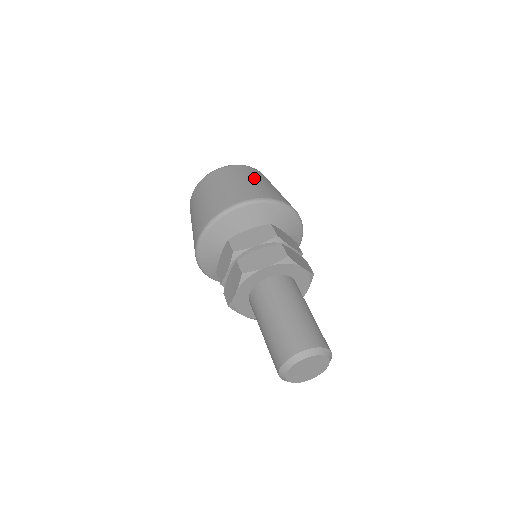
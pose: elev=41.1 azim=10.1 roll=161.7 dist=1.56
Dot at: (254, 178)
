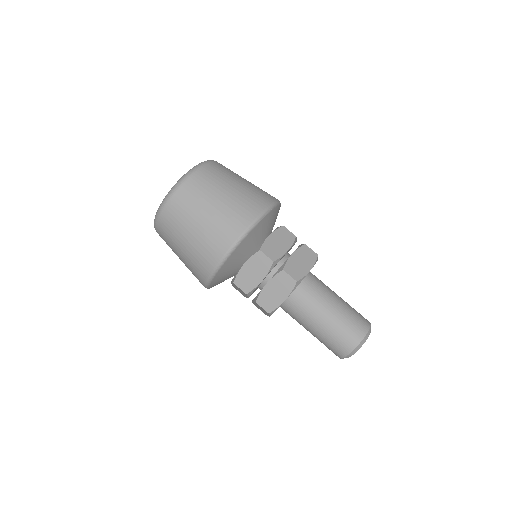
Dot at: (208, 203)
